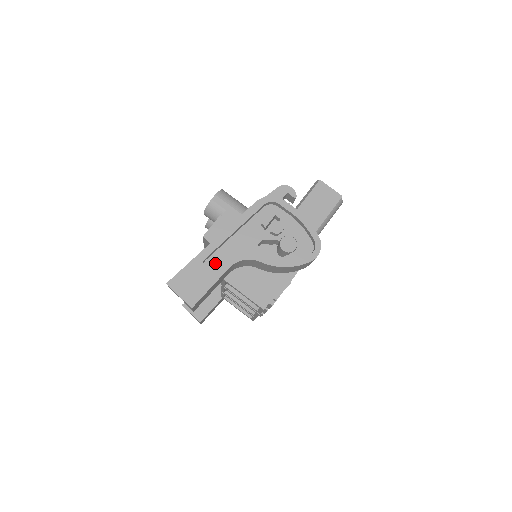
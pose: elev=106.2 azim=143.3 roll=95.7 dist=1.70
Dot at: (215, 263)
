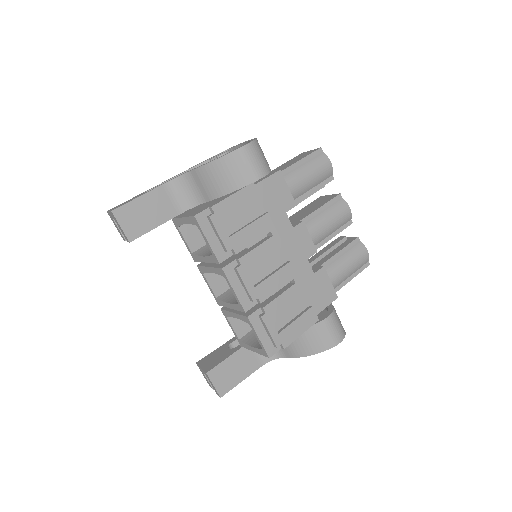
Dot at: occluded
